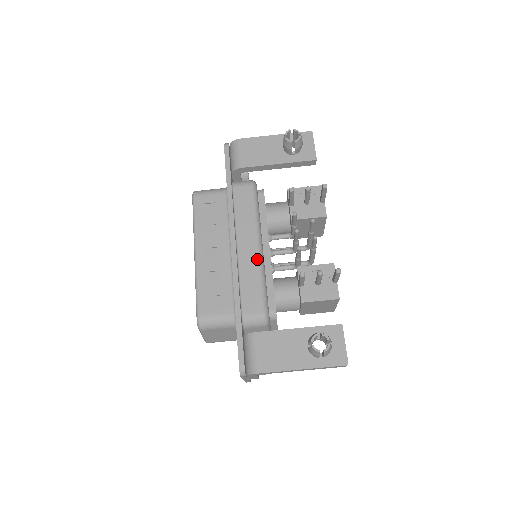
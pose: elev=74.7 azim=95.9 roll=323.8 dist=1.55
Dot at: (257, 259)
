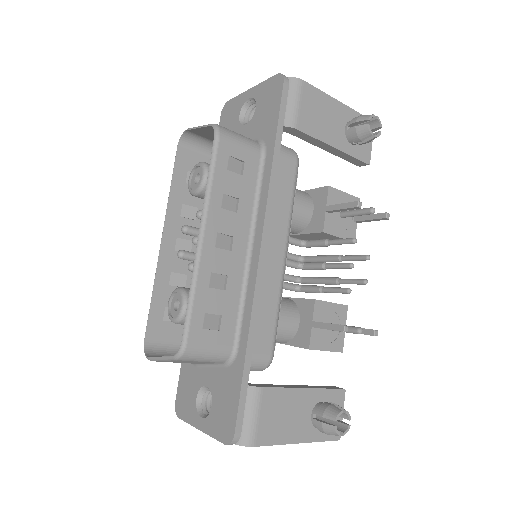
Dot at: (281, 276)
